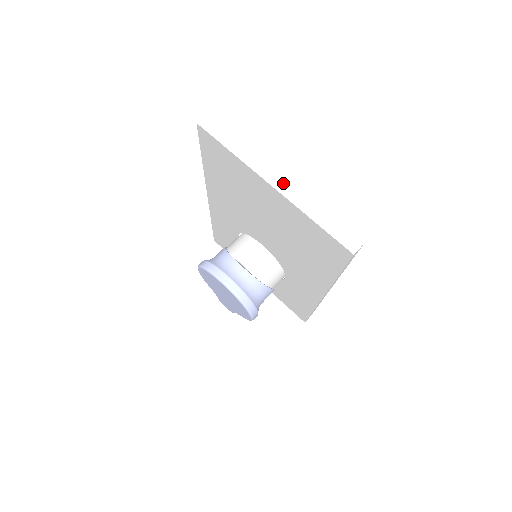
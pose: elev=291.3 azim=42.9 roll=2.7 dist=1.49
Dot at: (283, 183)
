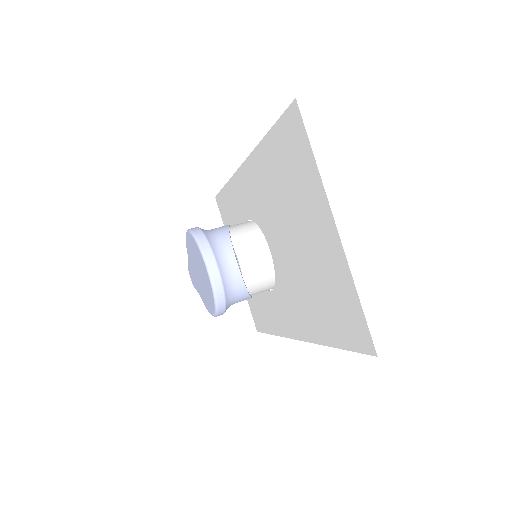
Dot at: (350, 231)
